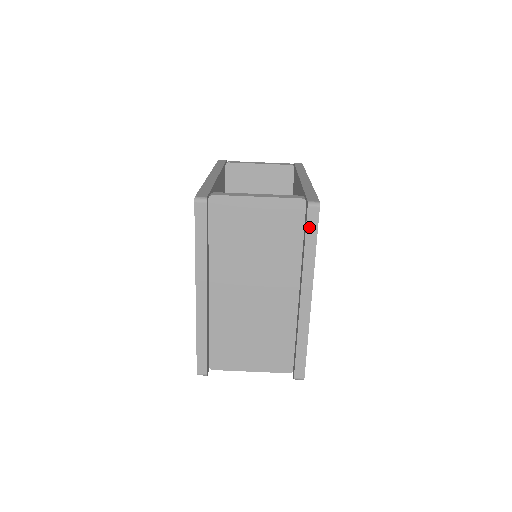
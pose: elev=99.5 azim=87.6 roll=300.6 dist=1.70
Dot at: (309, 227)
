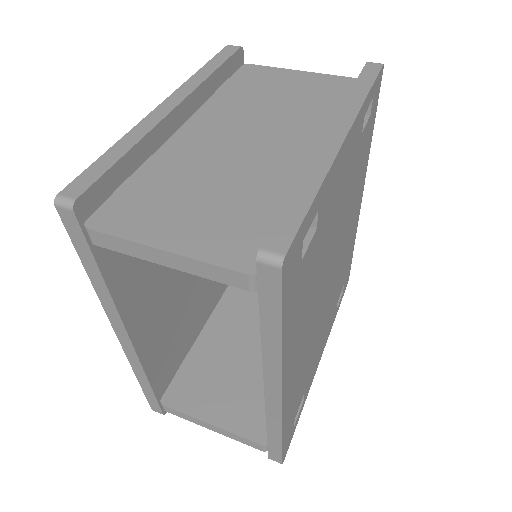
Dot at: (364, 75)
